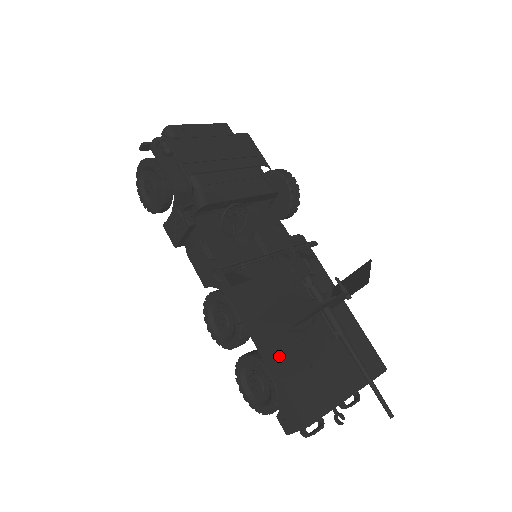
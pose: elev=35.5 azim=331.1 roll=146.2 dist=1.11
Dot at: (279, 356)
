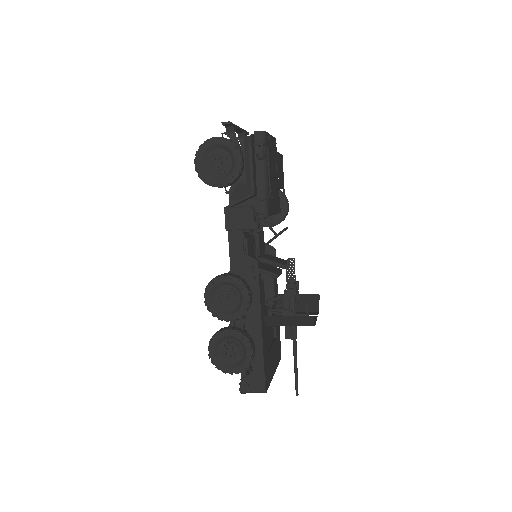
Dot at: (265, 343)
